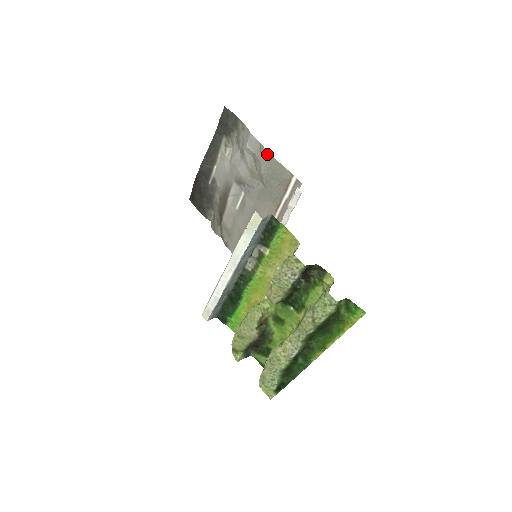
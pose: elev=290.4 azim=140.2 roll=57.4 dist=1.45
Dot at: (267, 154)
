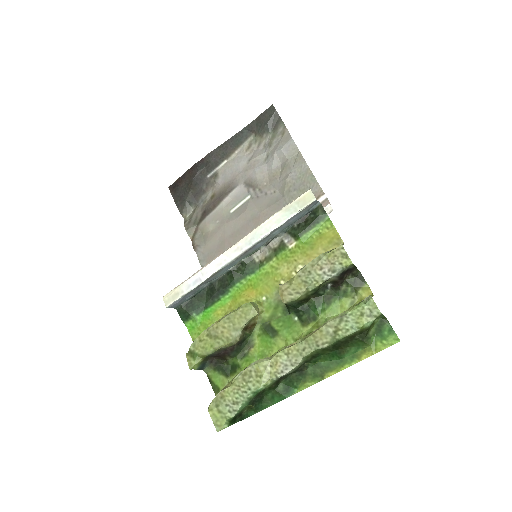
Dot at: (303, 163)
